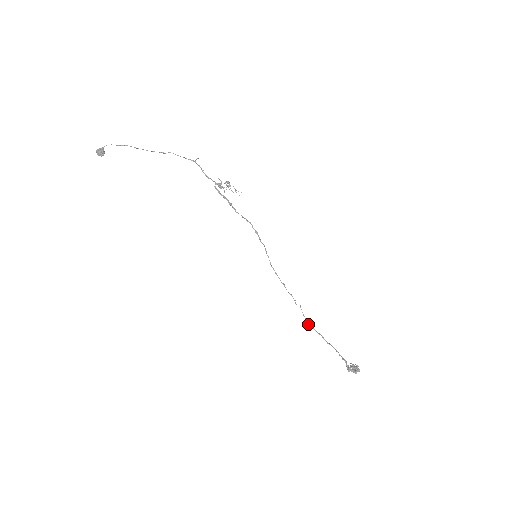
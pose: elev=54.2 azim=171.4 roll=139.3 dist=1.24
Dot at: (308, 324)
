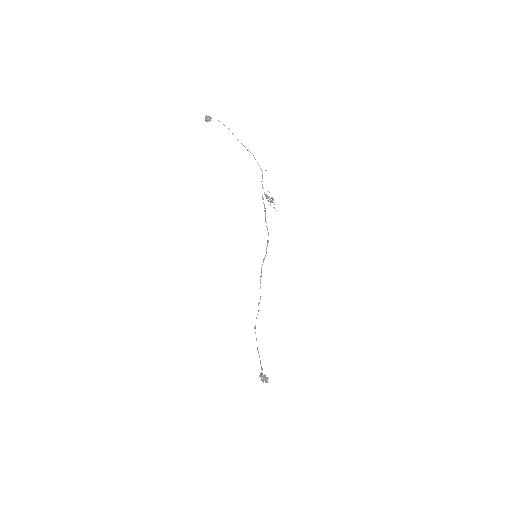
Dot at: (255, 327)
